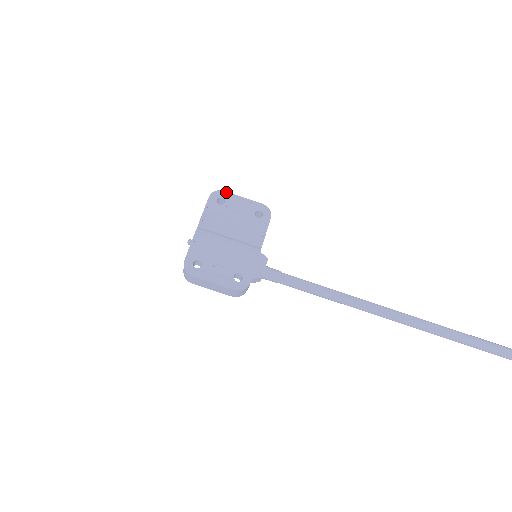
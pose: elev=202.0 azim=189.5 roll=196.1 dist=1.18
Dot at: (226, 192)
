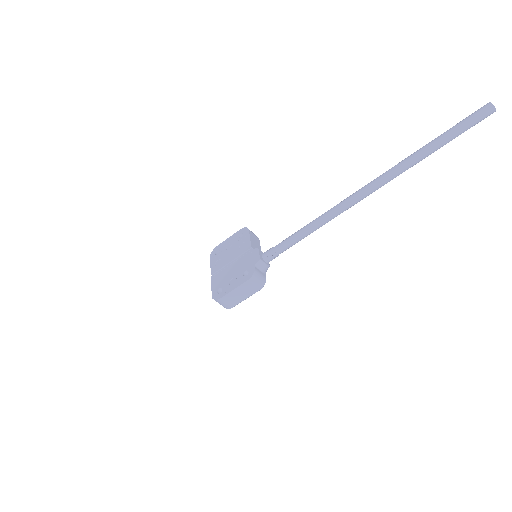
Dot at: (218, 246)
